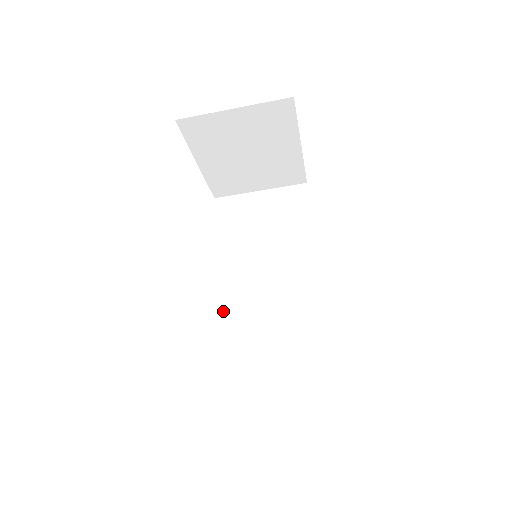
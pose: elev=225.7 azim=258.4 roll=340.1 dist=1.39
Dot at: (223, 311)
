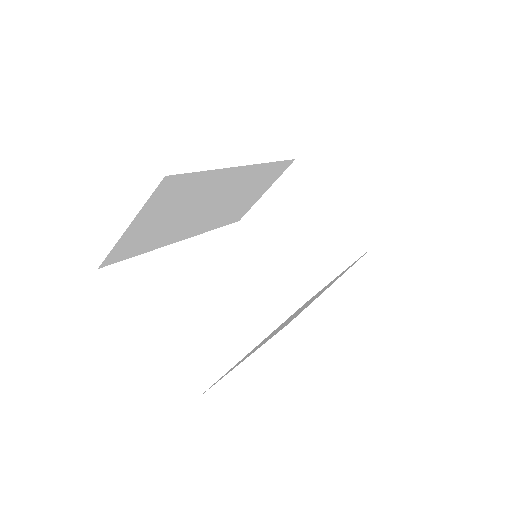
Dot at: occluded
